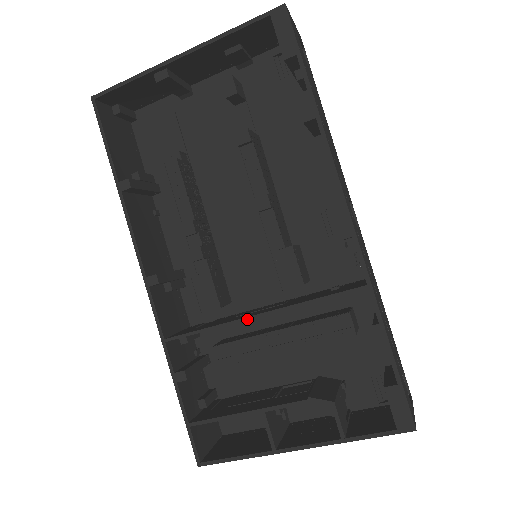
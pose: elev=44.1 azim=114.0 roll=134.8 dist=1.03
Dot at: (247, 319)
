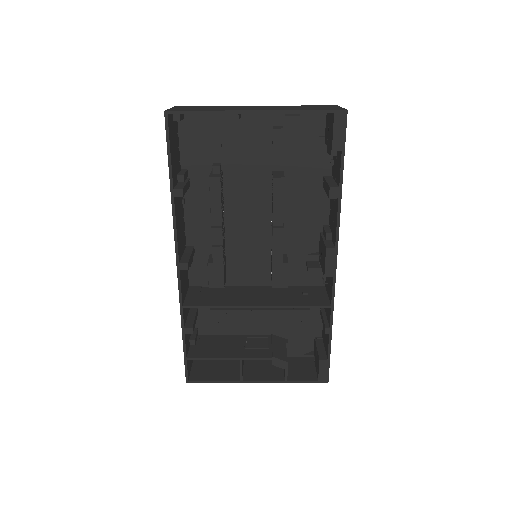
Dot at: (248, 307)
